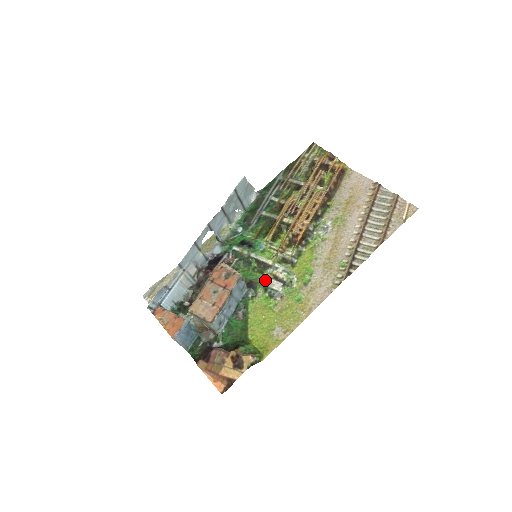
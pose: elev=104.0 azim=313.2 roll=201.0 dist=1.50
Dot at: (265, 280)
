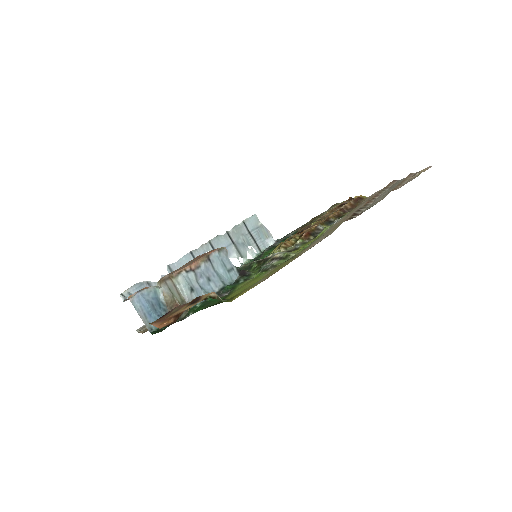
Dot at: occluded
